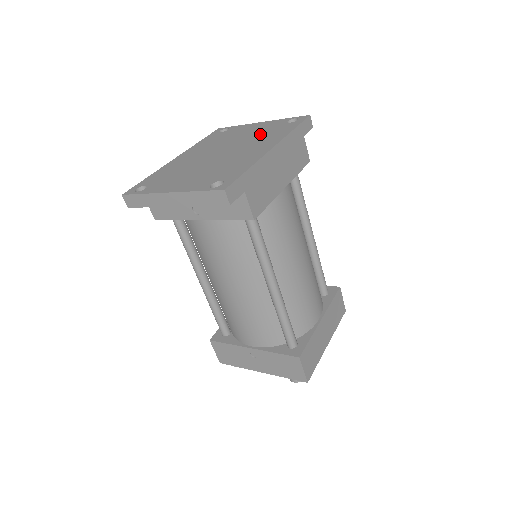
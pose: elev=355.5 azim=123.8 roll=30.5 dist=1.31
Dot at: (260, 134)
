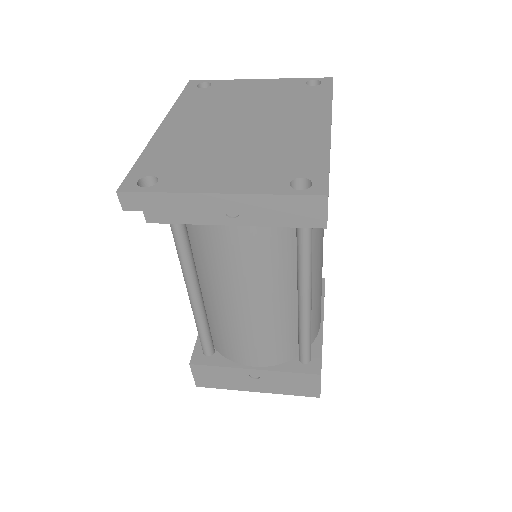
Dot at: (282, 99)
